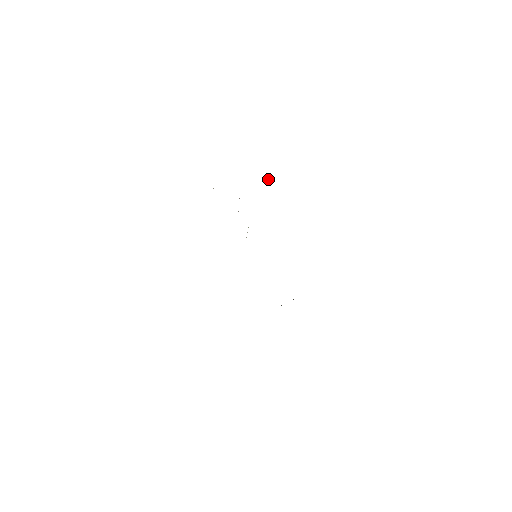
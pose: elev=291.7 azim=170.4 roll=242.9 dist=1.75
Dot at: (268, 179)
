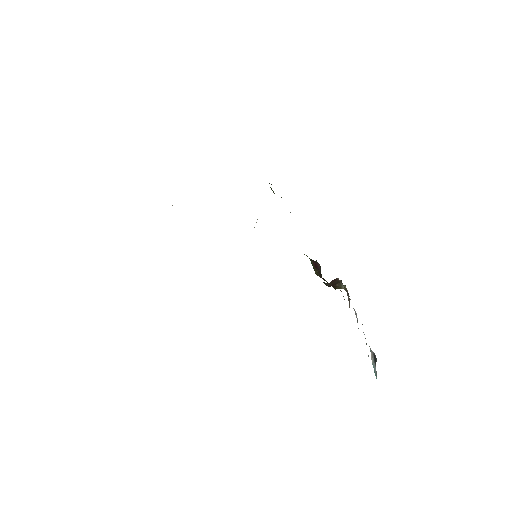
Dot at: (273, 191)
